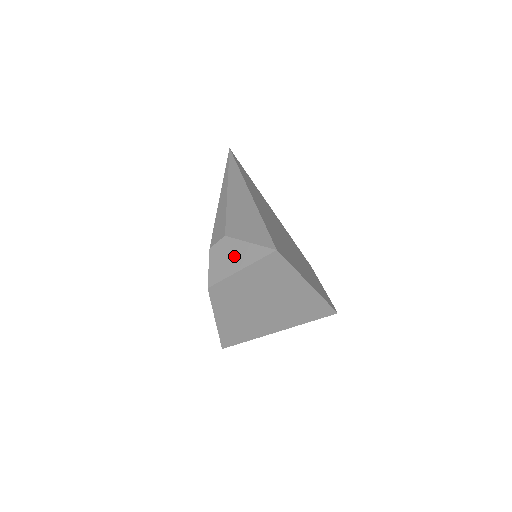
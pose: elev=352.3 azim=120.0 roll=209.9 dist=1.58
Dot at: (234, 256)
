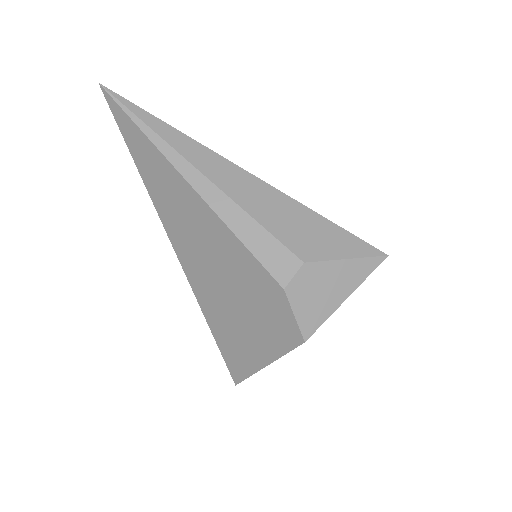
Dot at: (331, 285)
